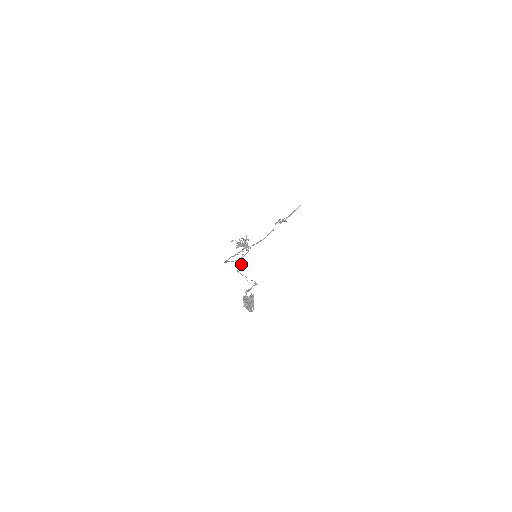
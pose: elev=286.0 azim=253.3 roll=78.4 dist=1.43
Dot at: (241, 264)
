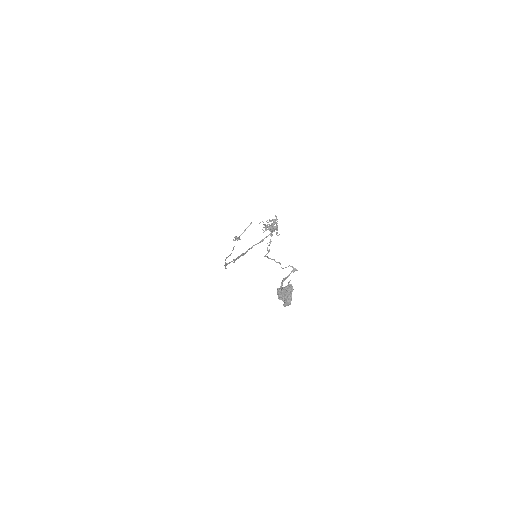
Dot at: (269, 251)
